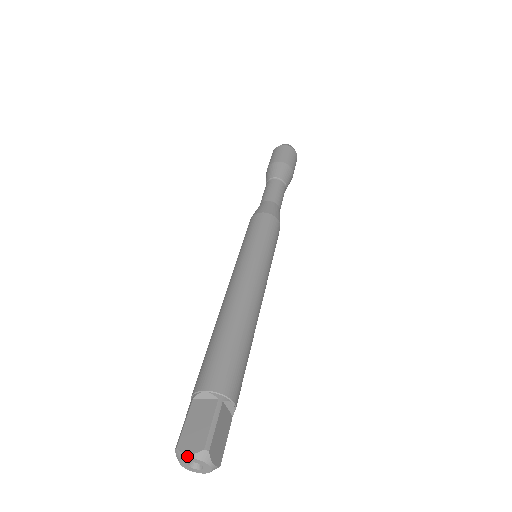
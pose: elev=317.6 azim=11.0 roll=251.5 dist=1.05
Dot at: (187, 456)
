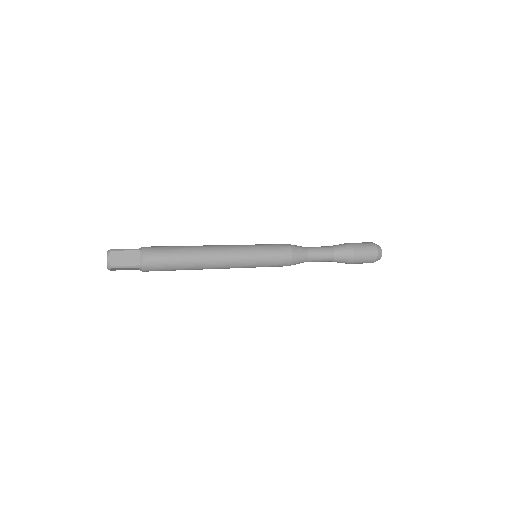
Dot at: (107, 251)
